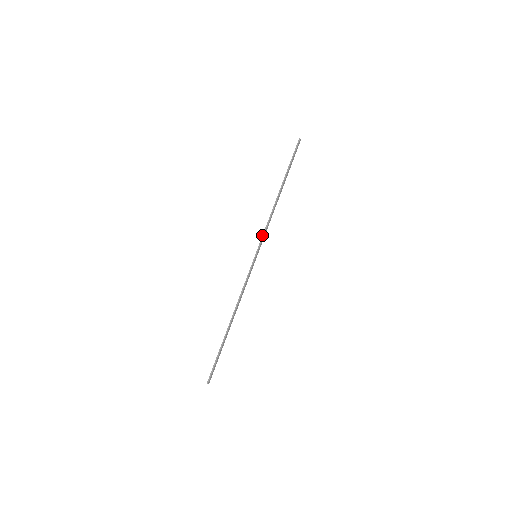
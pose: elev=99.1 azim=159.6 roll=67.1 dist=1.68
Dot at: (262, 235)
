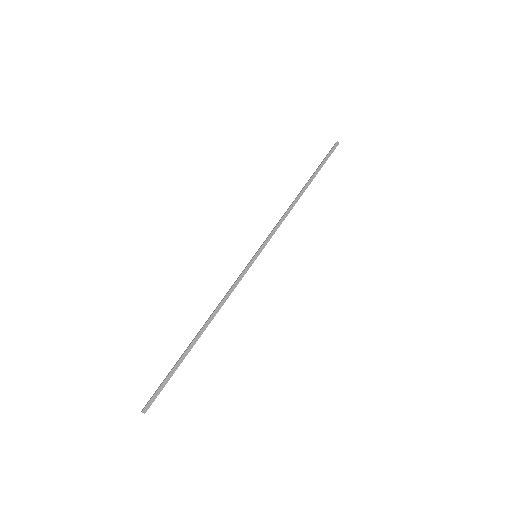
Dot at: occluded
